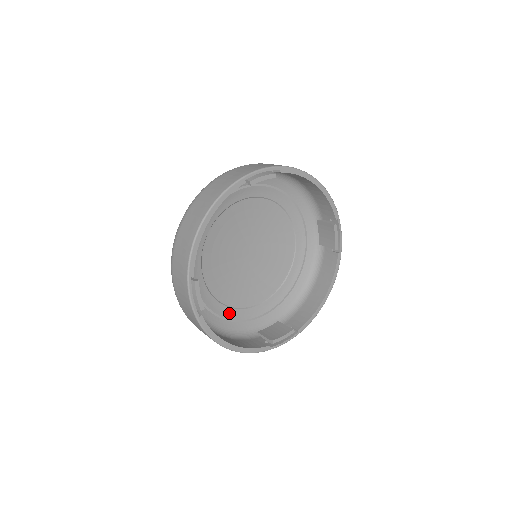
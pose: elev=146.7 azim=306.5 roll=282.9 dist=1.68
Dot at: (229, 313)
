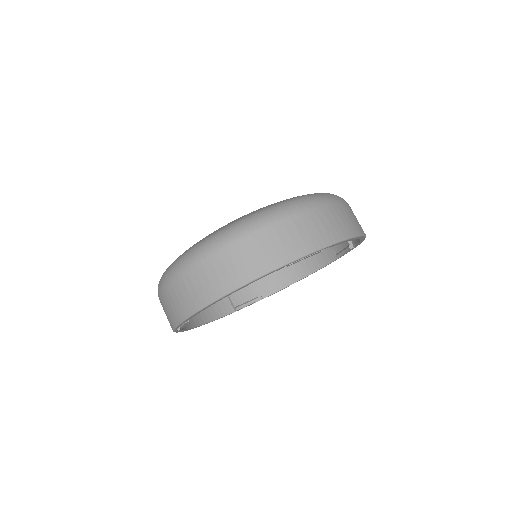
Dot at: occluded
